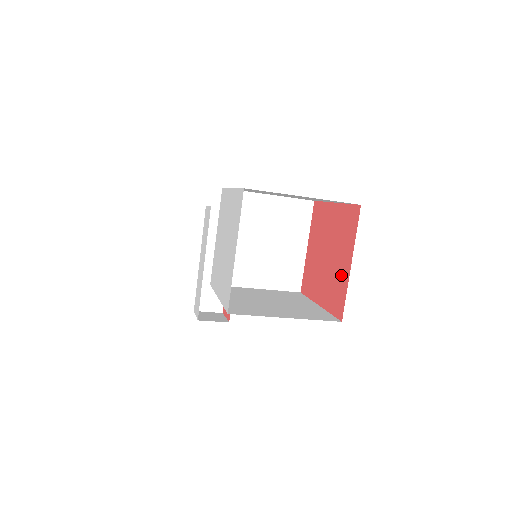
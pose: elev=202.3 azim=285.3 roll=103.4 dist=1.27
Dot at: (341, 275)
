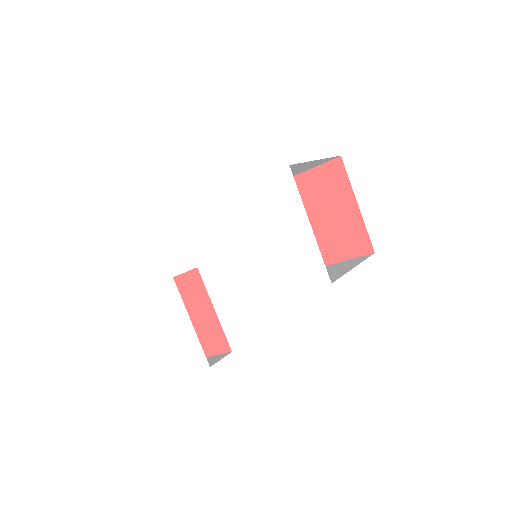
Dot at: (348, 221)
